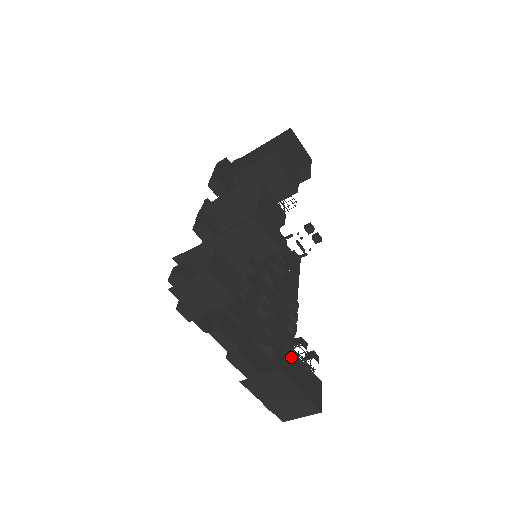
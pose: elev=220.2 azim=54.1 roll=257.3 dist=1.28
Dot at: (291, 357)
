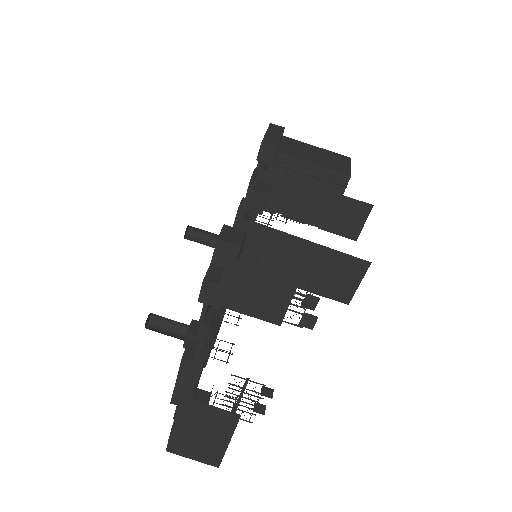
Dot at: (239, 397)
